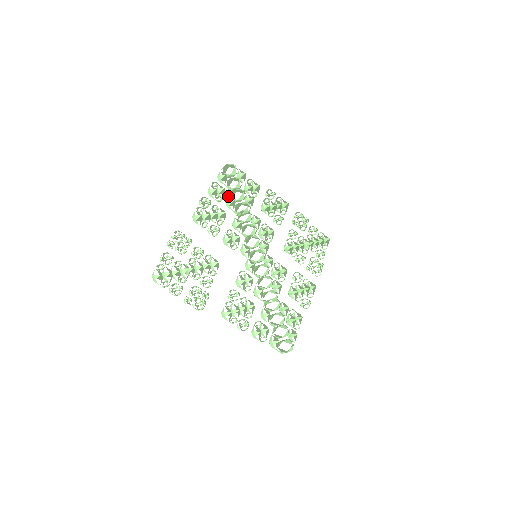
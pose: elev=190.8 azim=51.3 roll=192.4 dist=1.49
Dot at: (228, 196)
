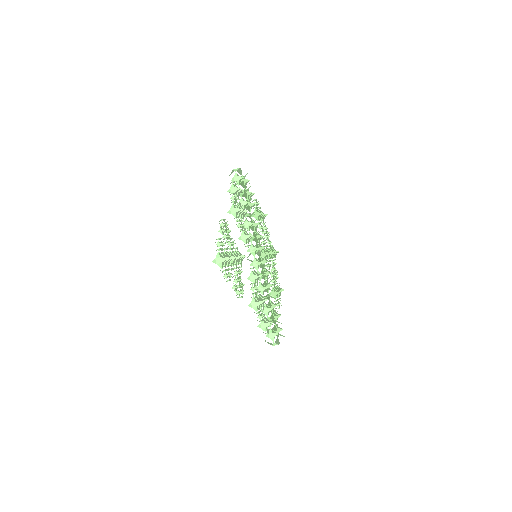
Dot at: (241, 197)
